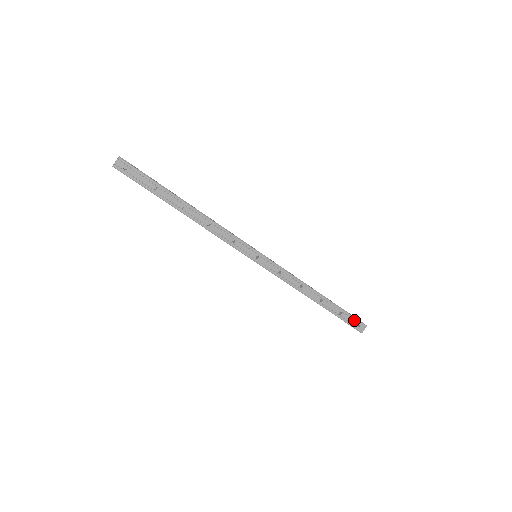
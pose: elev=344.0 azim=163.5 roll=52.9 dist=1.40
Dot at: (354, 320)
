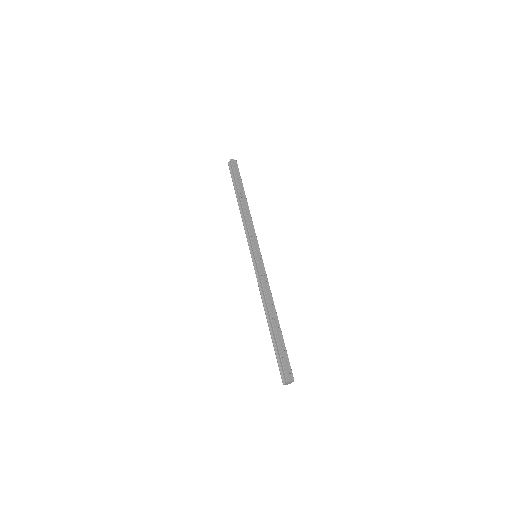
Dot at: (288, 364)
